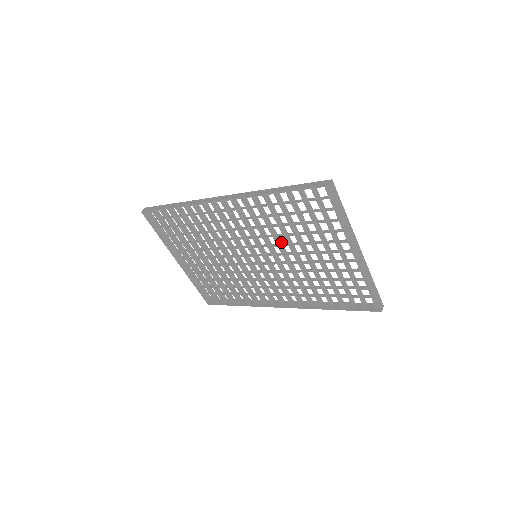
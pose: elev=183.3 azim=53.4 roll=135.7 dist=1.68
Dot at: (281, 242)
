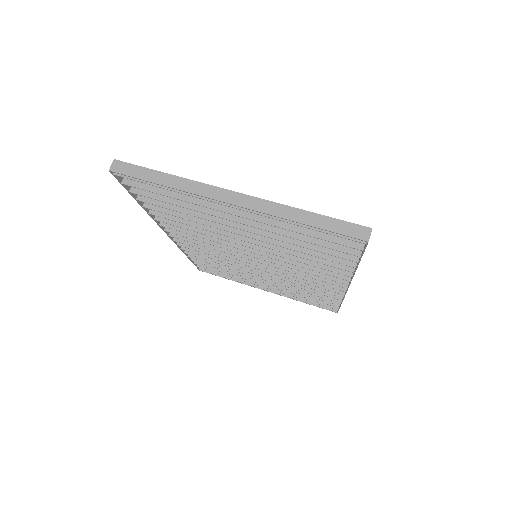
Dot at: occluded
